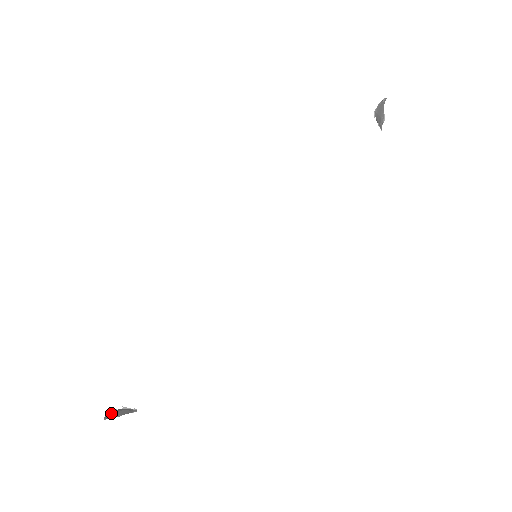
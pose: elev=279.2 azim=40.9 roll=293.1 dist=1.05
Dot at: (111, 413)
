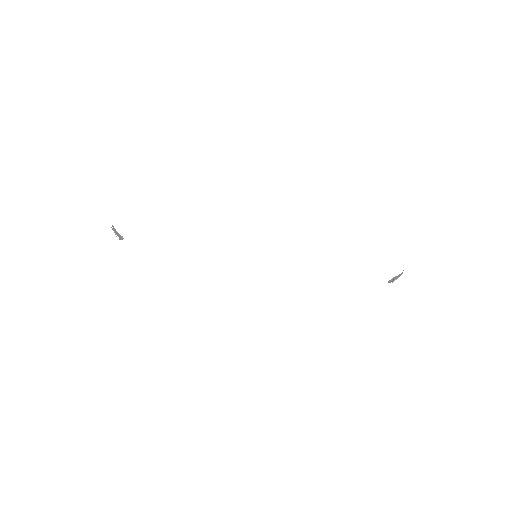
Dot at: (114, 230)
